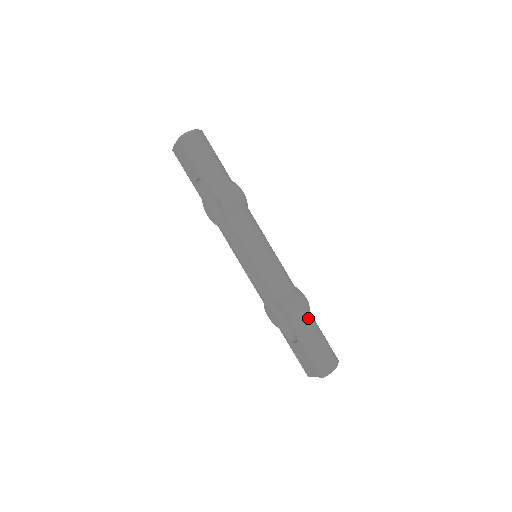
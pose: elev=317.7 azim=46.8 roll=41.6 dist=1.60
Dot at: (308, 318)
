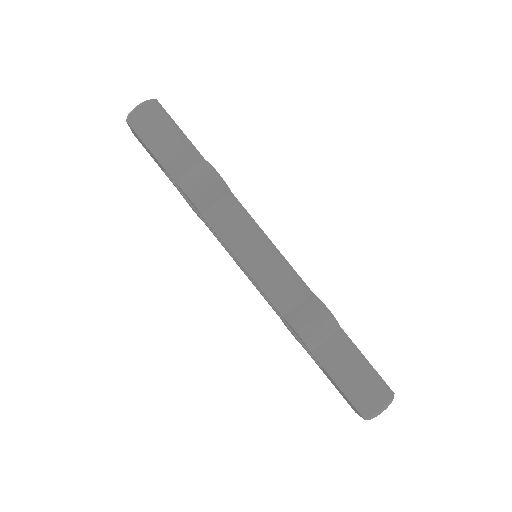
Dot at: (334, 338)
